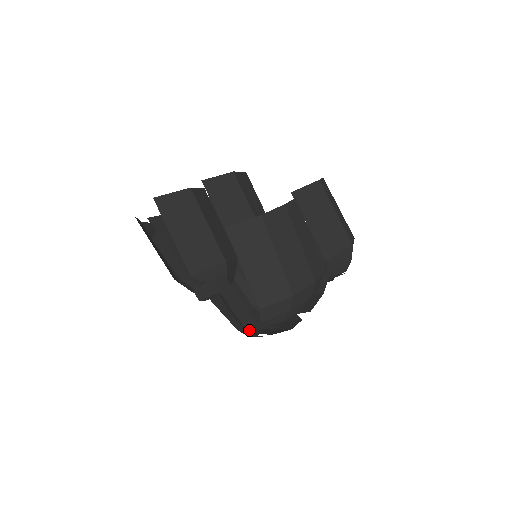
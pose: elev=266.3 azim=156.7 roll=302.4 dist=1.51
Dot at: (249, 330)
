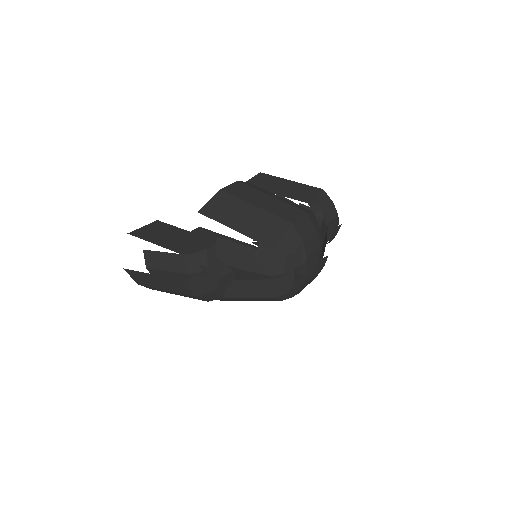
Dot at: (288, 297)
